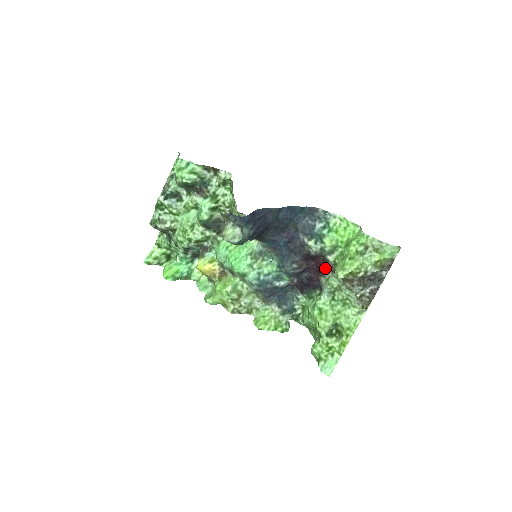
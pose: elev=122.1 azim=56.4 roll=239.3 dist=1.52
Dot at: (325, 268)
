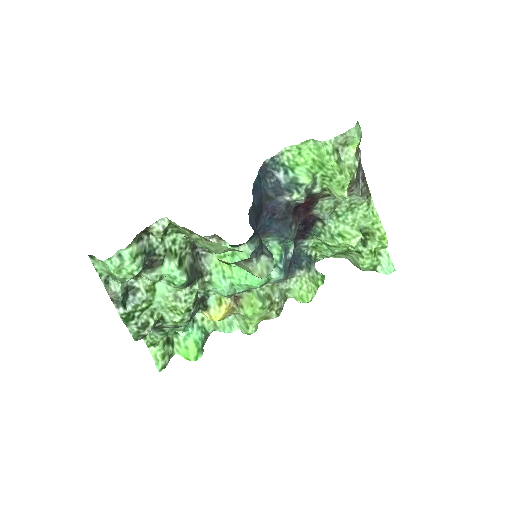
Dot at: (312, 201)
